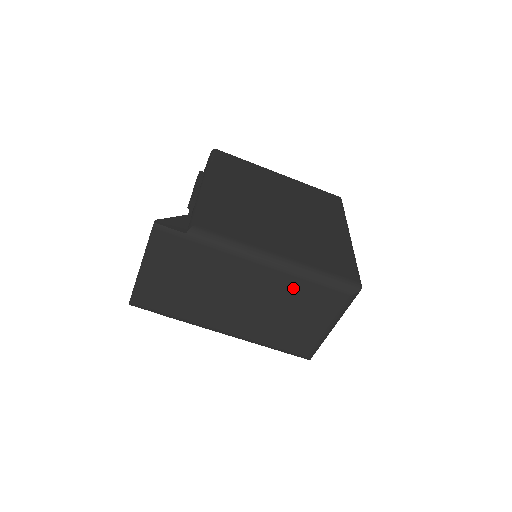
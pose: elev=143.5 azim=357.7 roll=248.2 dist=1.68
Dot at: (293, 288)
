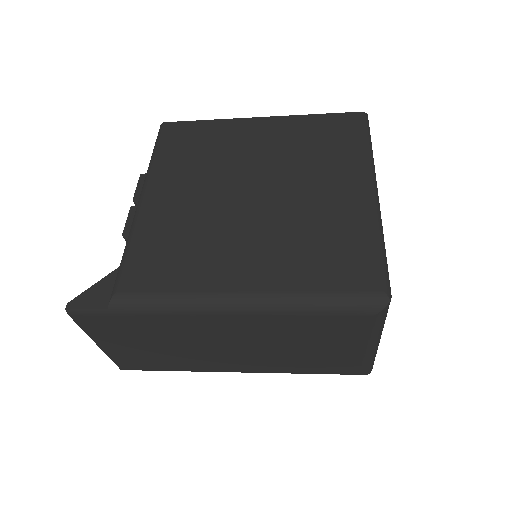
Dot at: (285, 325)
